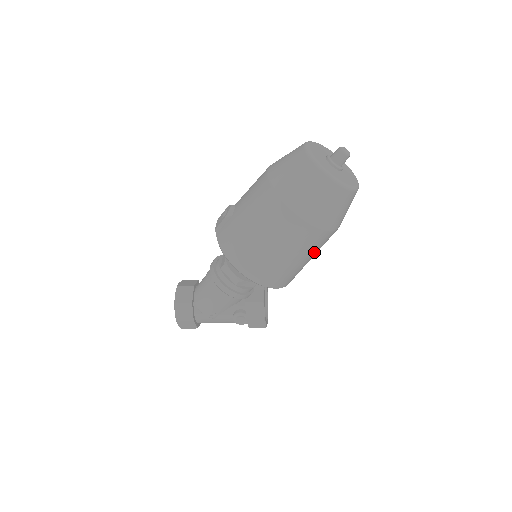
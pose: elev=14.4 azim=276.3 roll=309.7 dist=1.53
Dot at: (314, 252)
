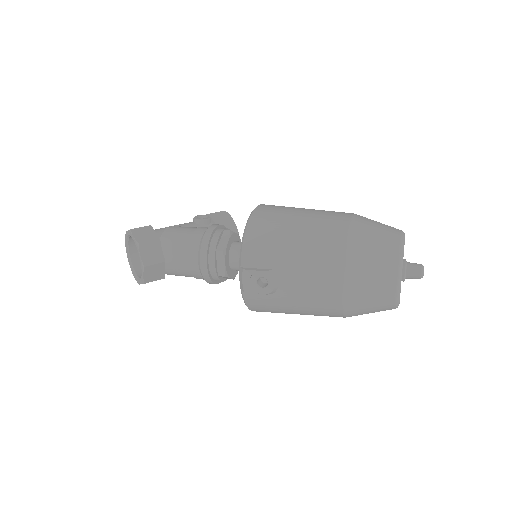
Dot at: occluded
